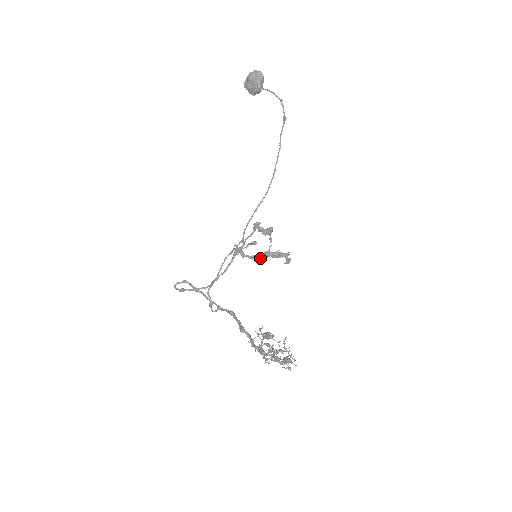
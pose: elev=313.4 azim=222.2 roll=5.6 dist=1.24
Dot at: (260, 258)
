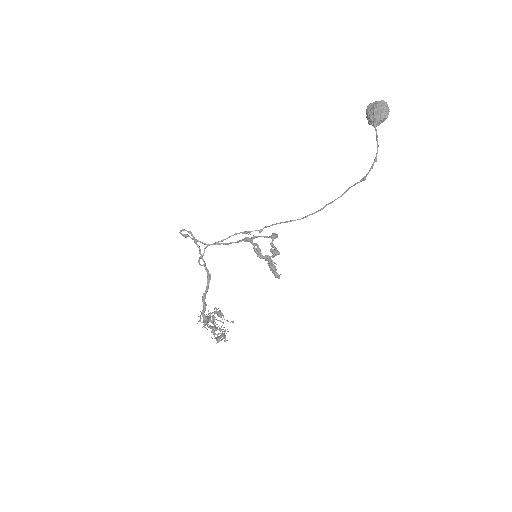
Dot at: (261, 256)
